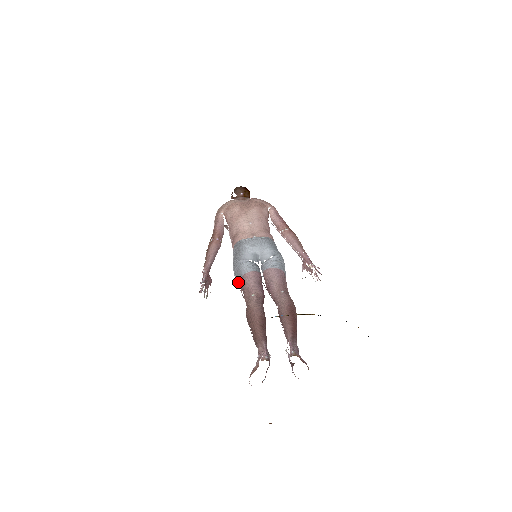
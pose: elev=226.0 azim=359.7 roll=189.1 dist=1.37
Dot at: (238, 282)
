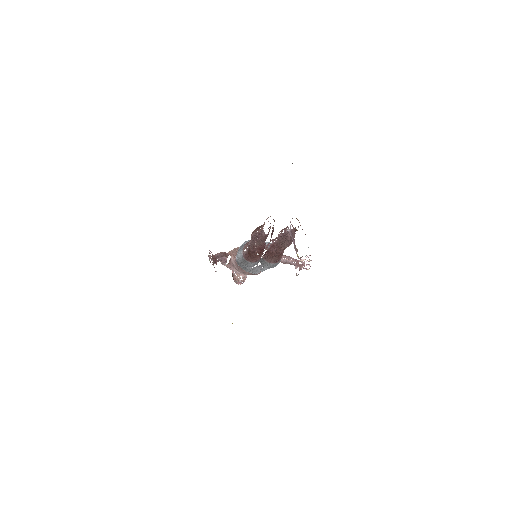
Dot at: (242, 250)
